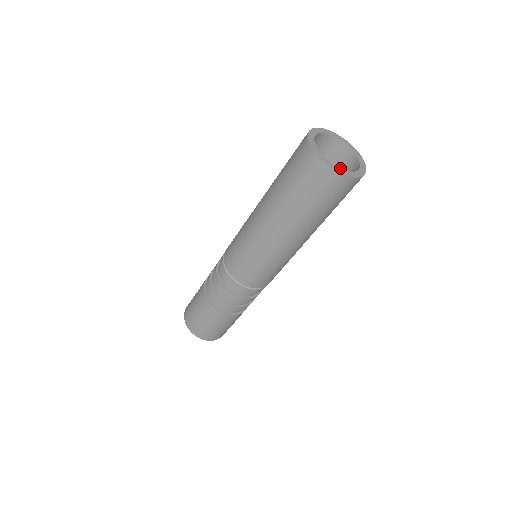
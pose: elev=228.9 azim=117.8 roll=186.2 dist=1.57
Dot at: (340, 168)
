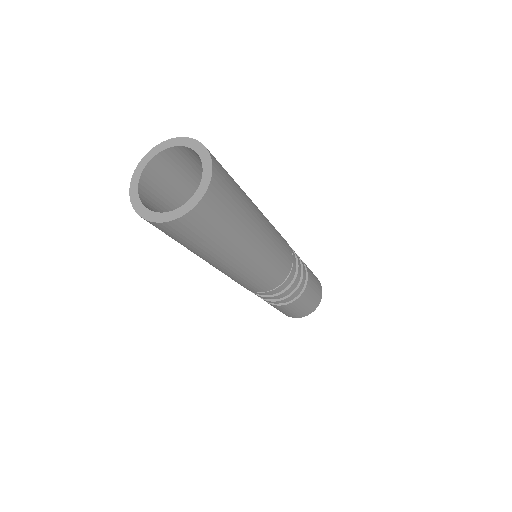
Dot at: (179, 207)
